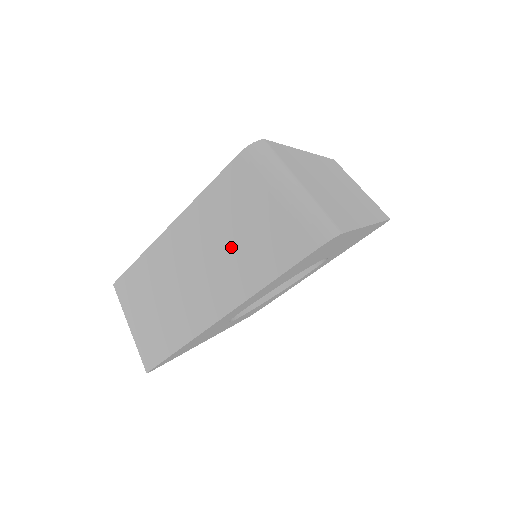
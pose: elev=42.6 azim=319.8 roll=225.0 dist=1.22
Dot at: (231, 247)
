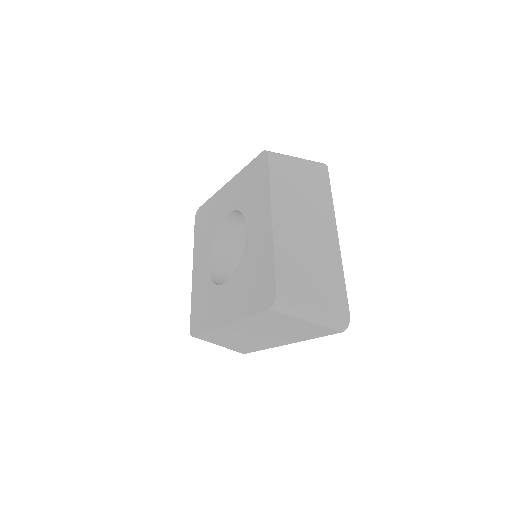
Dot at: (281, 331)
